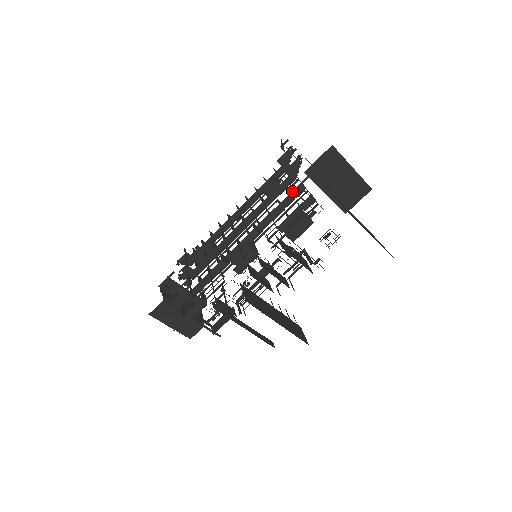
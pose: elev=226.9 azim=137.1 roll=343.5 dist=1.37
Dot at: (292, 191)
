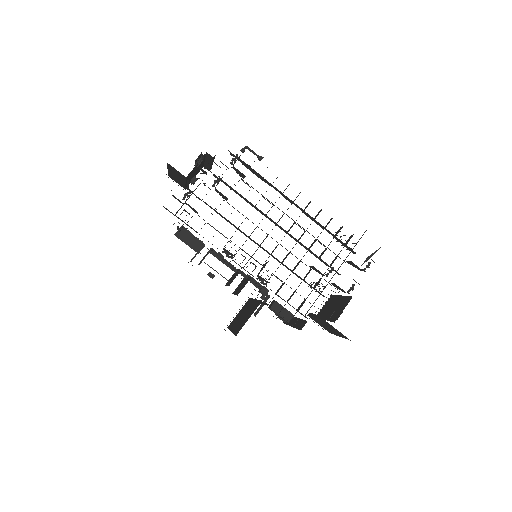
Dot at: occluded
